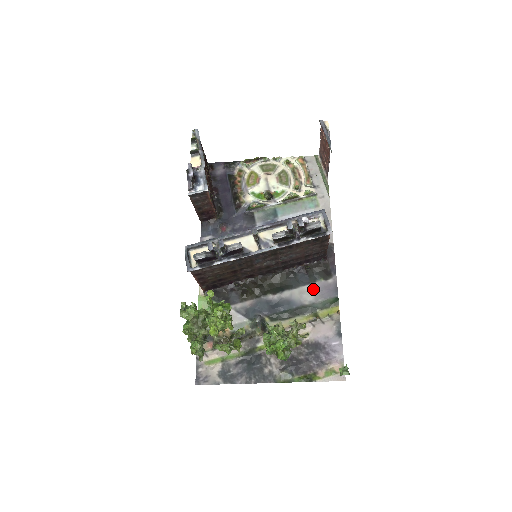
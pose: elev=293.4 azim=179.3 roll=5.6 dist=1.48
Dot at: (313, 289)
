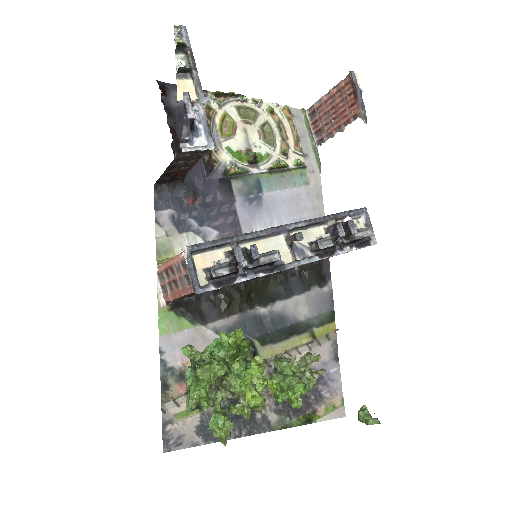
Dot at: (308, 300)
